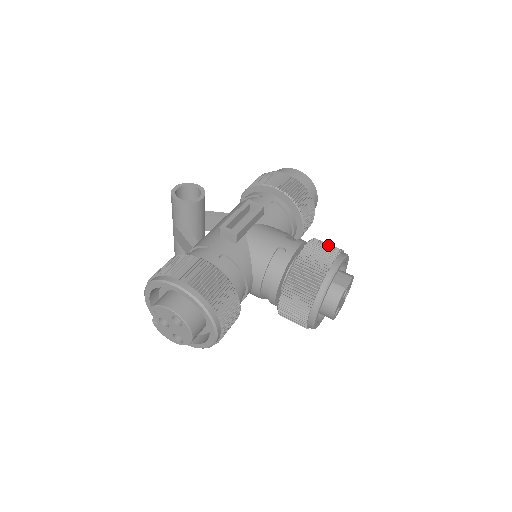
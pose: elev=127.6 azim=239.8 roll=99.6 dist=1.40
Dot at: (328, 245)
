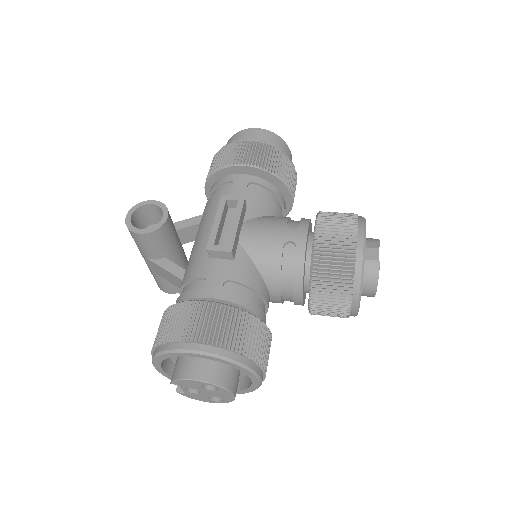
Dot at: (339, 216)
